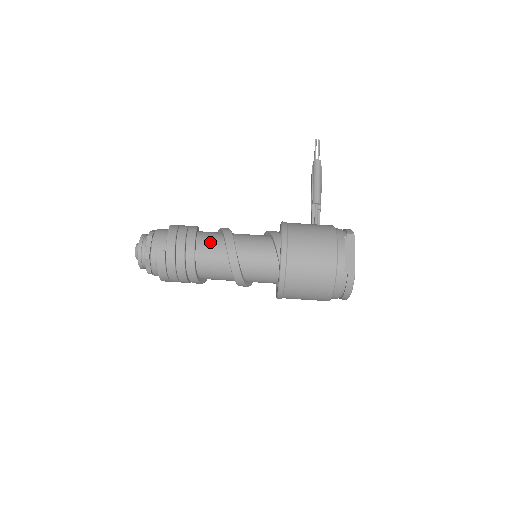
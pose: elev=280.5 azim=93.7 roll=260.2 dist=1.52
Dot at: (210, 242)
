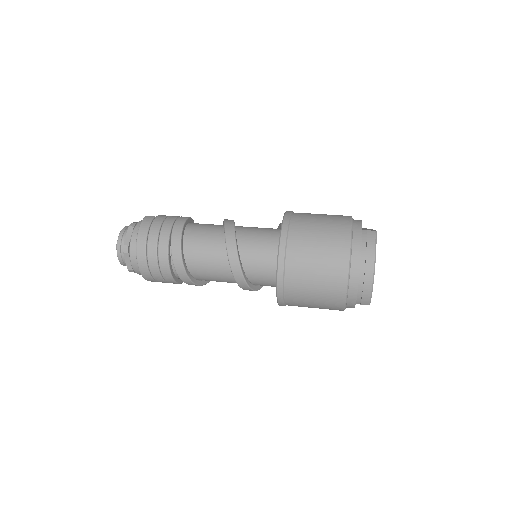
Dot at: occluded
